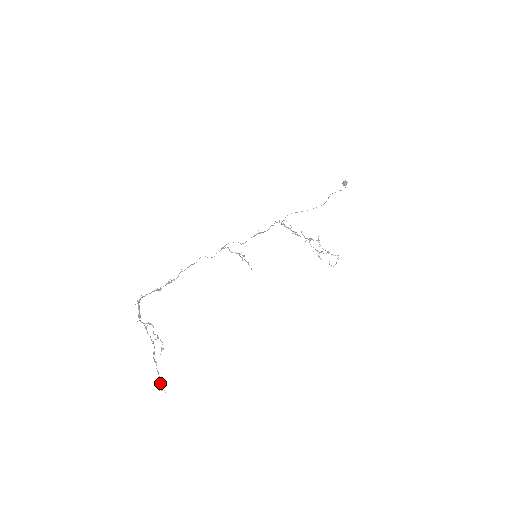
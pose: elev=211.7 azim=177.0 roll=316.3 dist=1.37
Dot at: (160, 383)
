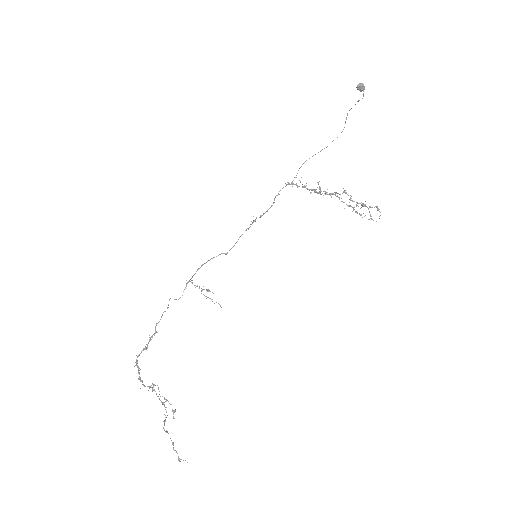
Dot at: occluded
